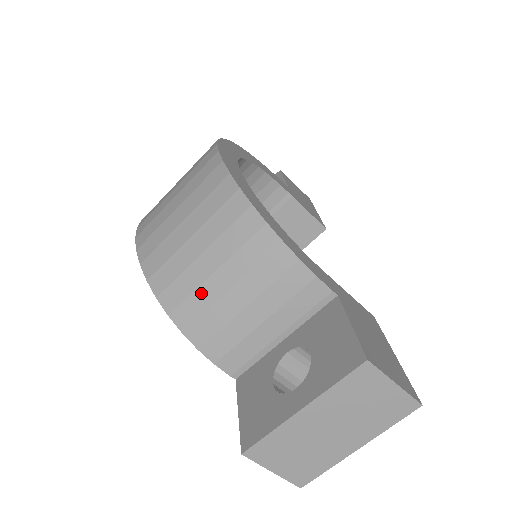
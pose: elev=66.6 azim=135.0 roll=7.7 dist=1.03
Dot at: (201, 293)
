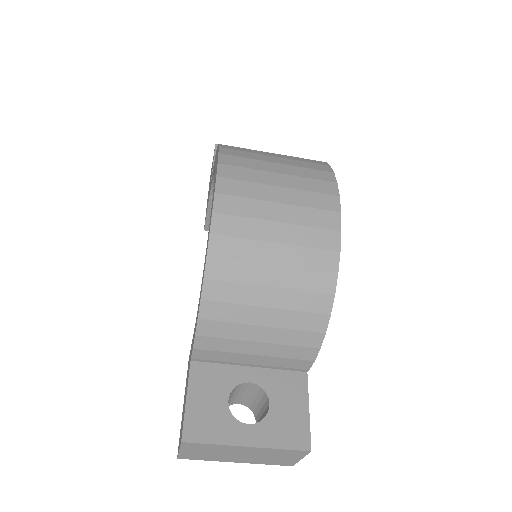
Dot at: (242, 310)
